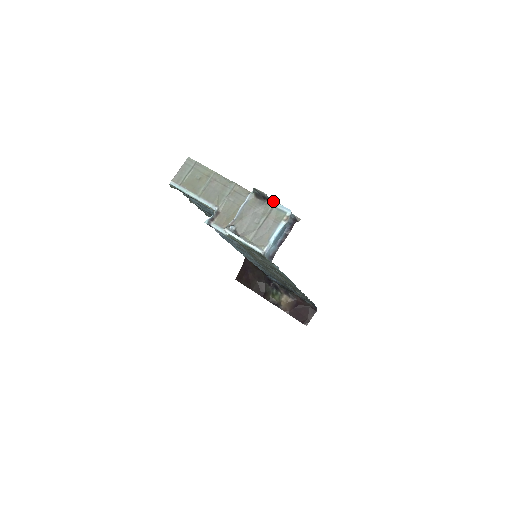
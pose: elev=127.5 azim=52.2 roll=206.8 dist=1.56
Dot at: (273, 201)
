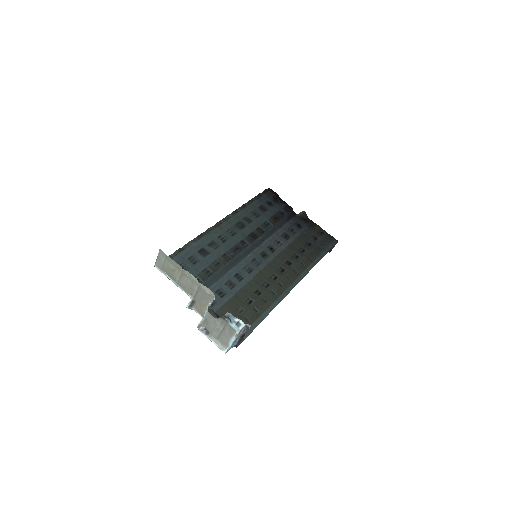
Dot at: (225, 319)
